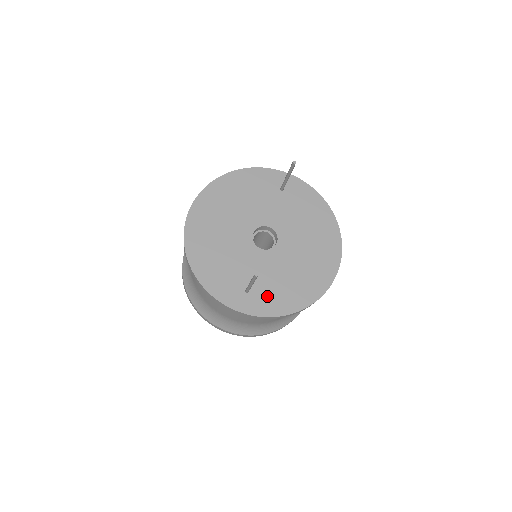
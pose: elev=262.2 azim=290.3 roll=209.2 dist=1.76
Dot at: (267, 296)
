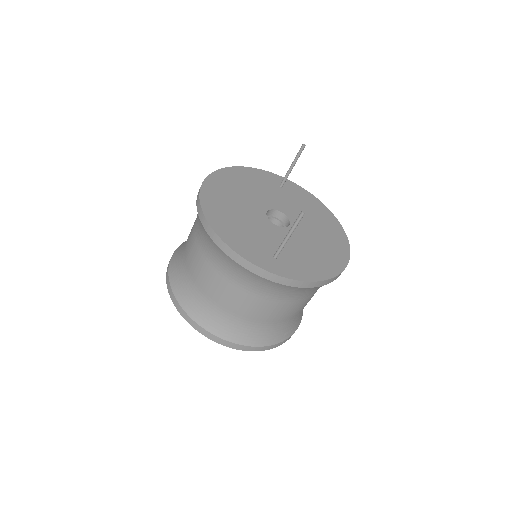
Dot at: (295, 263)
